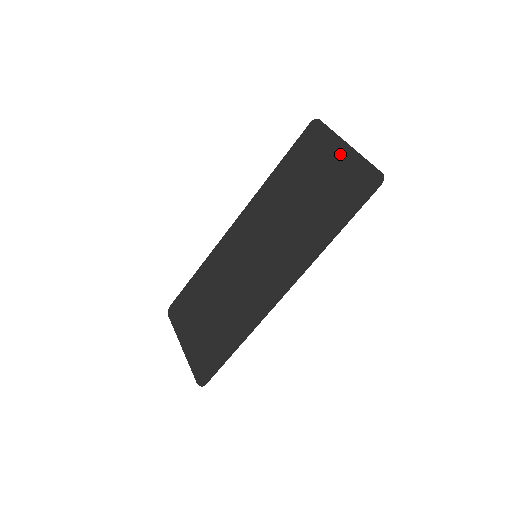
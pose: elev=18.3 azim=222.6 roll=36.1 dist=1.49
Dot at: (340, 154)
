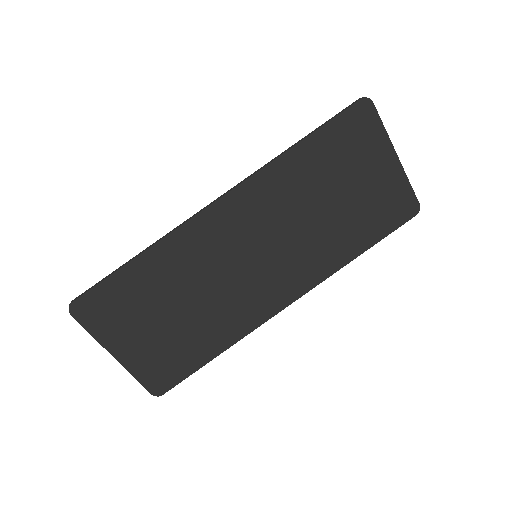
Dot at: (387, 166)
